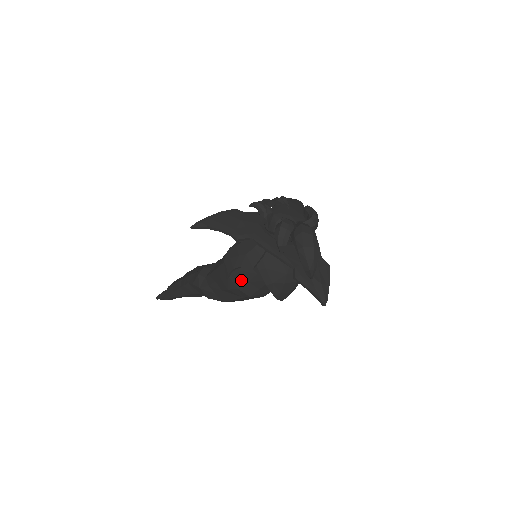
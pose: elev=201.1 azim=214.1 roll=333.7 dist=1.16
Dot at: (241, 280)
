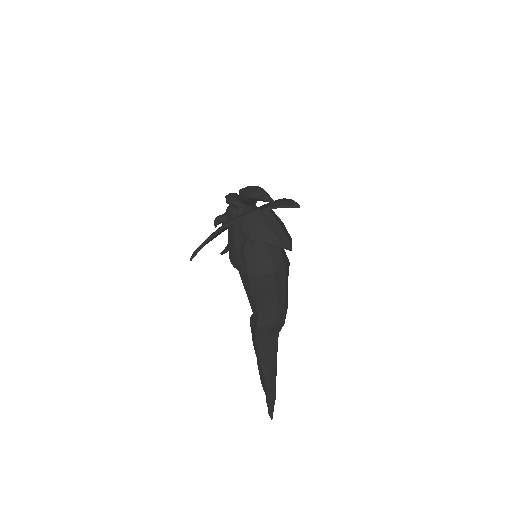
Dot at: (255, 267)
